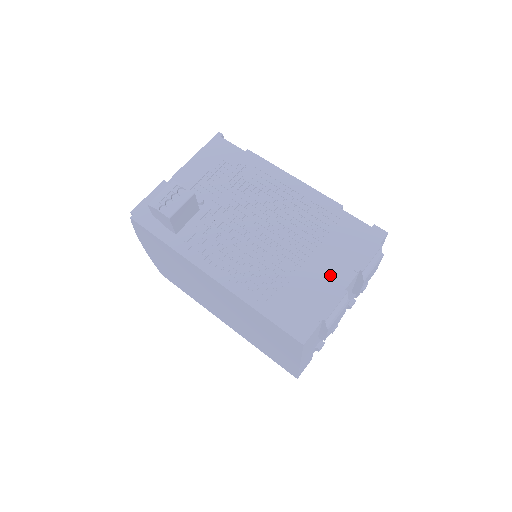
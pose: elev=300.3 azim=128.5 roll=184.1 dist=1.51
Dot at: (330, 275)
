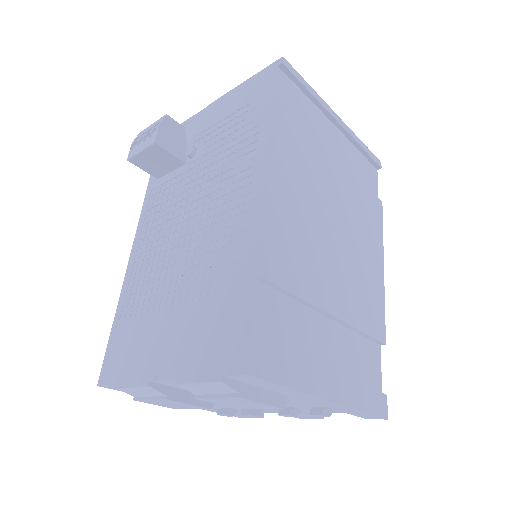
Dot at: (164, 348)
